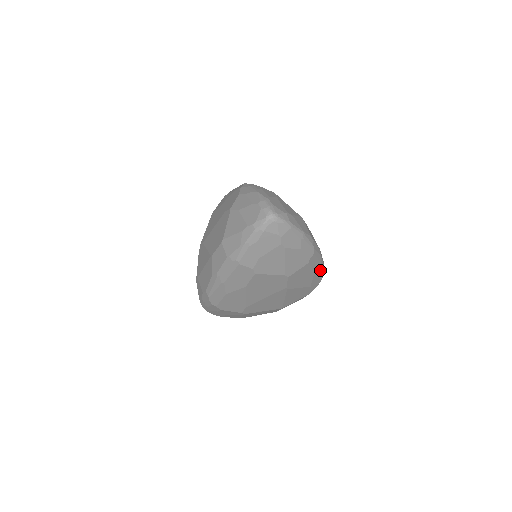
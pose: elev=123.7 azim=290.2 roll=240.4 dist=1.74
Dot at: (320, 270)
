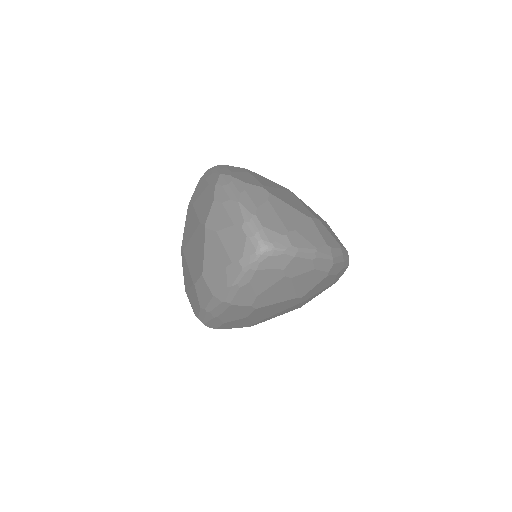
Dot at: (344, 266)
